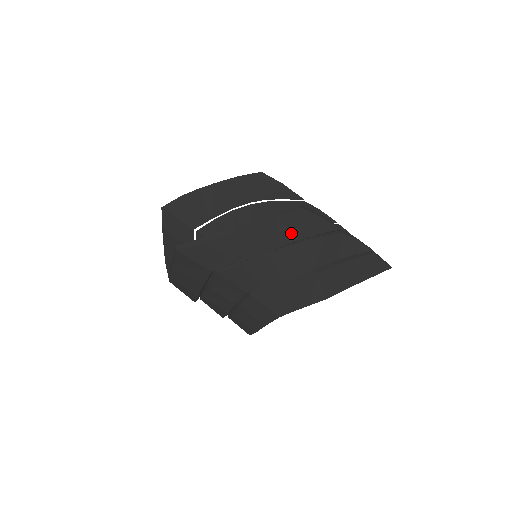
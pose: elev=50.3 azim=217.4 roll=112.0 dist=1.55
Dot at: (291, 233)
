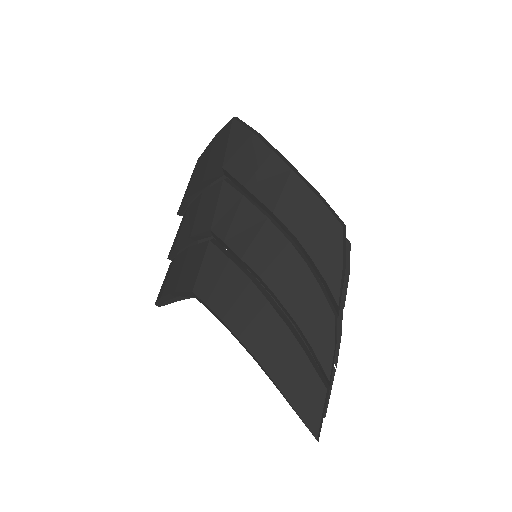
Dot at: (307, 228)
